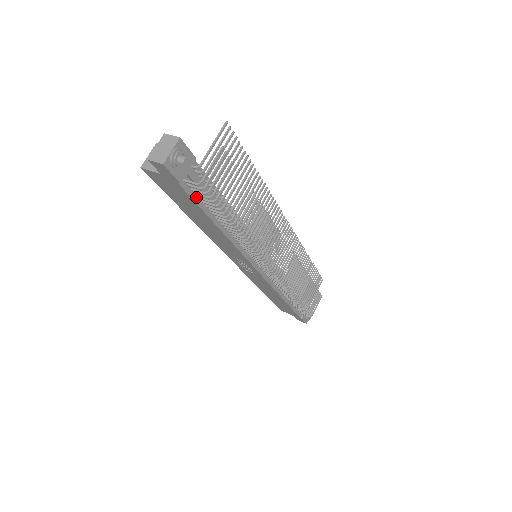
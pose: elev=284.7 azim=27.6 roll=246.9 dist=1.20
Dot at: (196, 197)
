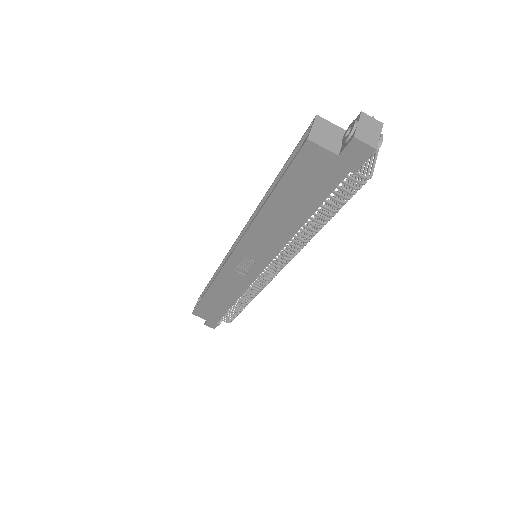
Dot at: (332, 189)
